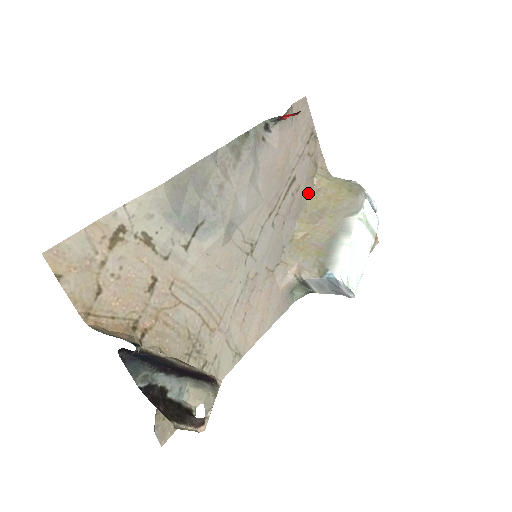
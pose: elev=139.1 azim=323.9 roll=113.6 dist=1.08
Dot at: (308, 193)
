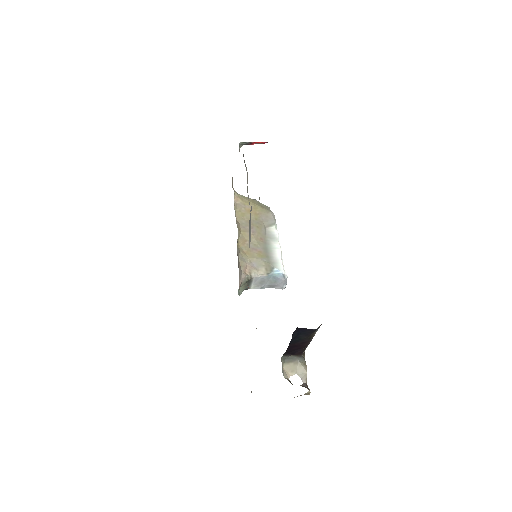
Dot at: (234, 207)
